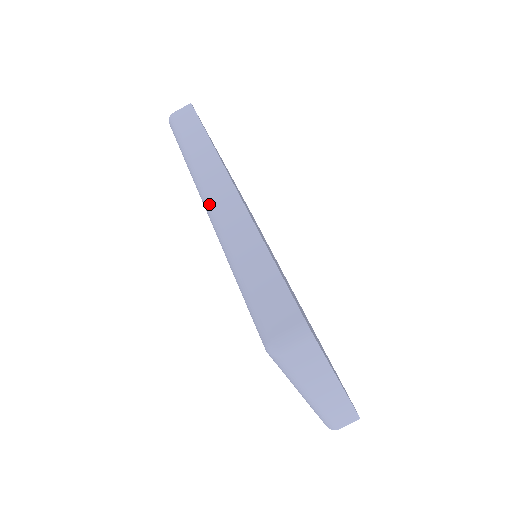
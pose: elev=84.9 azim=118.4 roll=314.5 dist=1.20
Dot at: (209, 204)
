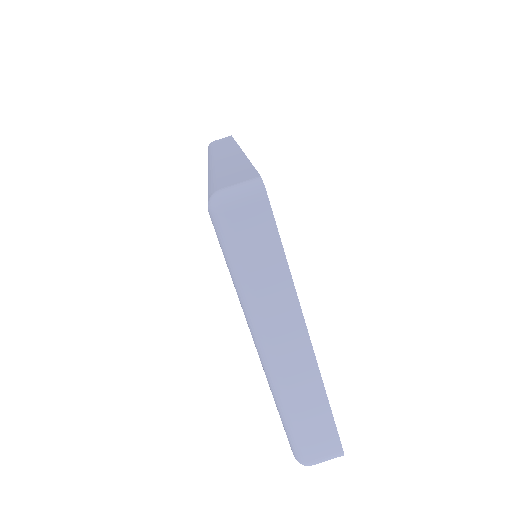
Dot at: (211, 159)
